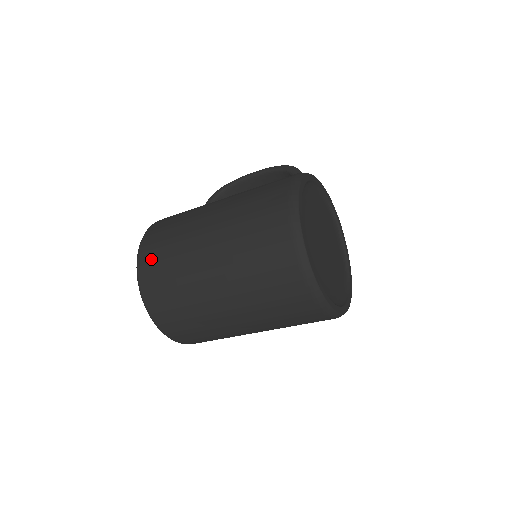
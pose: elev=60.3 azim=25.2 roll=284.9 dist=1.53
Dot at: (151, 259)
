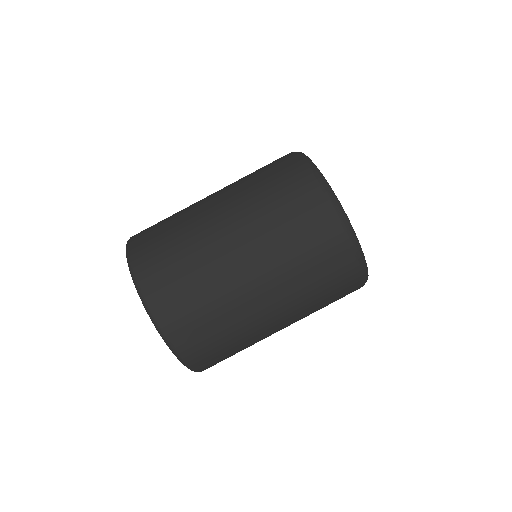
Dot at: (145, 233)
